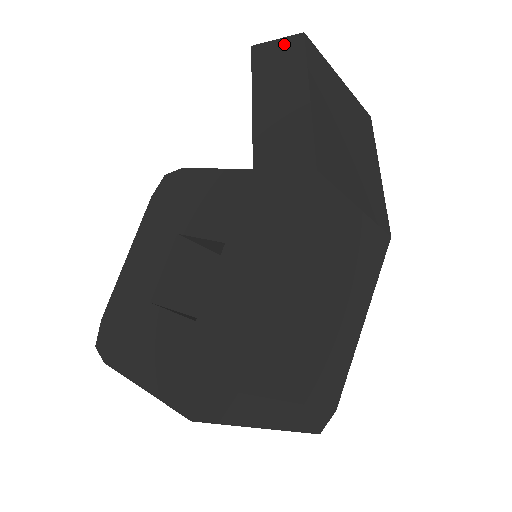
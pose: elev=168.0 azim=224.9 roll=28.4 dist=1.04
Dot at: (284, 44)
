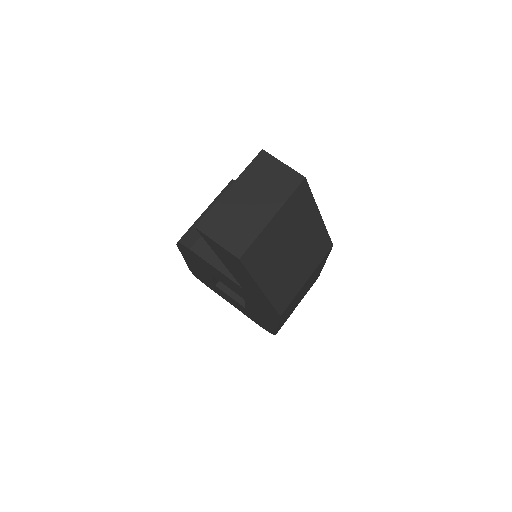
Dot at: (226, 252)
